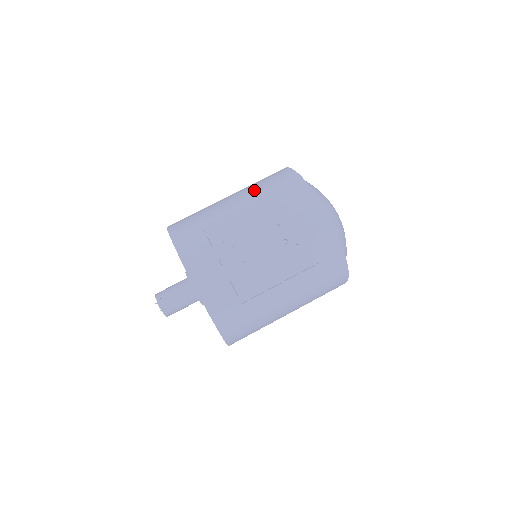
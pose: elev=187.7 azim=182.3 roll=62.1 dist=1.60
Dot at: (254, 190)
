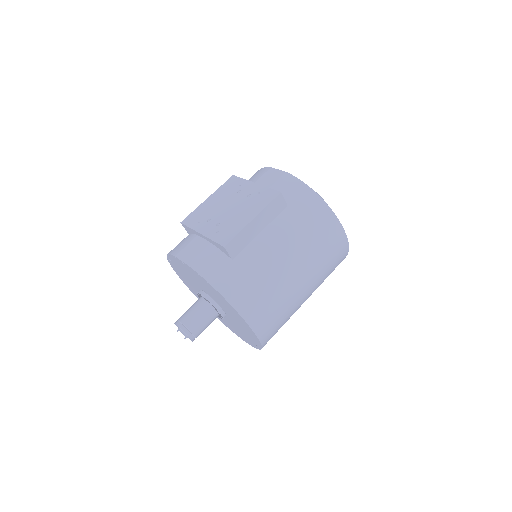
Dot at: occluded
